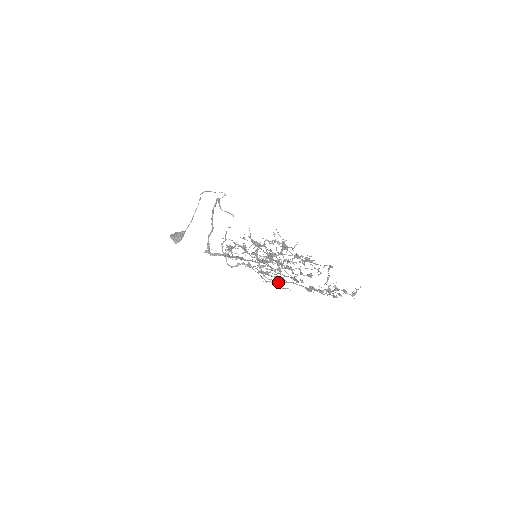
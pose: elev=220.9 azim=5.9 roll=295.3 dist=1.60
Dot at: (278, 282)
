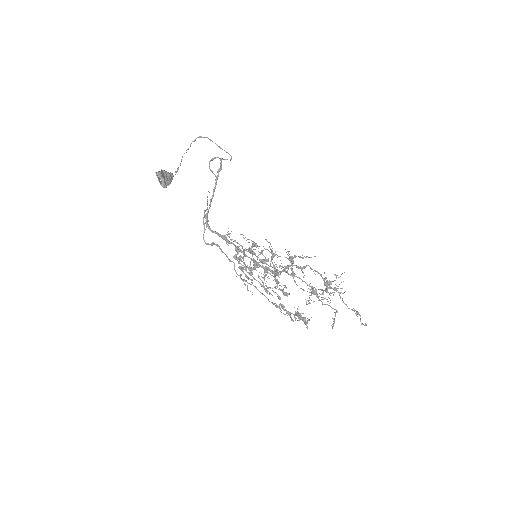
Dot at: (243, 280)
